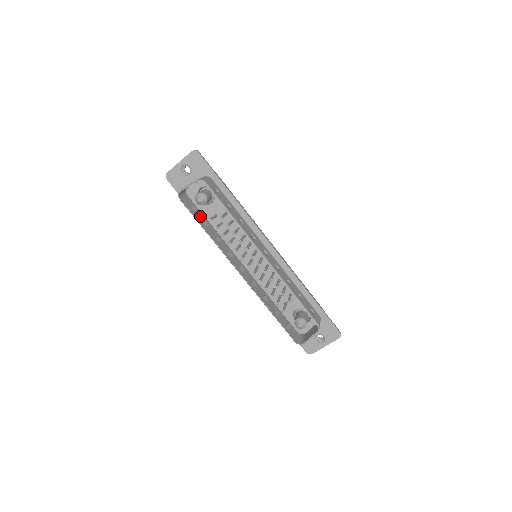
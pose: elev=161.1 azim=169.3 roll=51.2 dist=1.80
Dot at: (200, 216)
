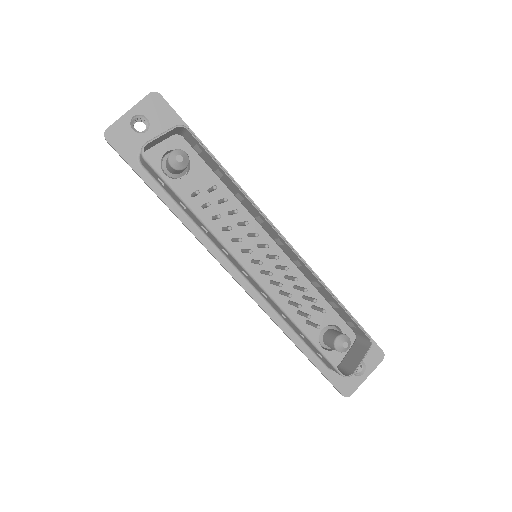
Dot at: occluded
